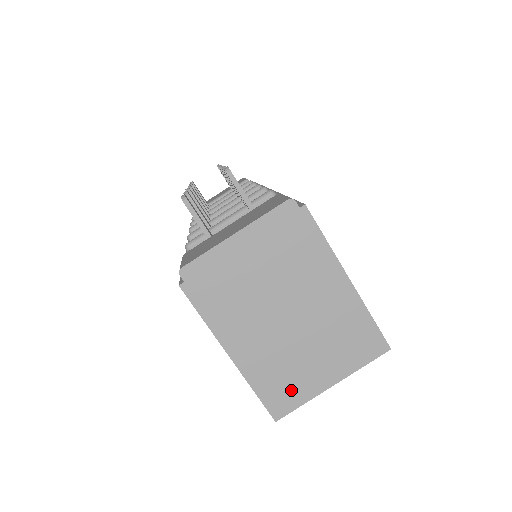
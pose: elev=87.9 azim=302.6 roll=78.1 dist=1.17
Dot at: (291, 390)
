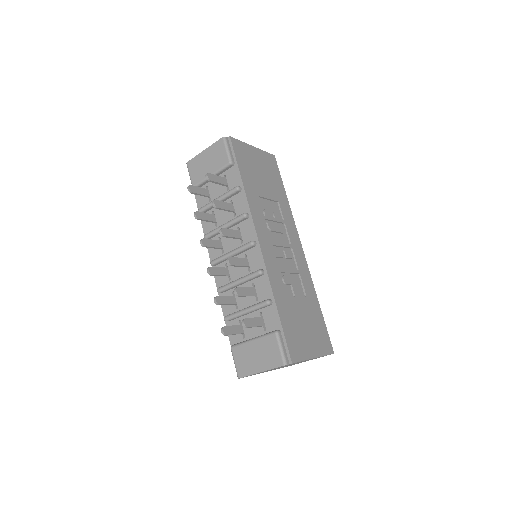
Dot at: occluded
